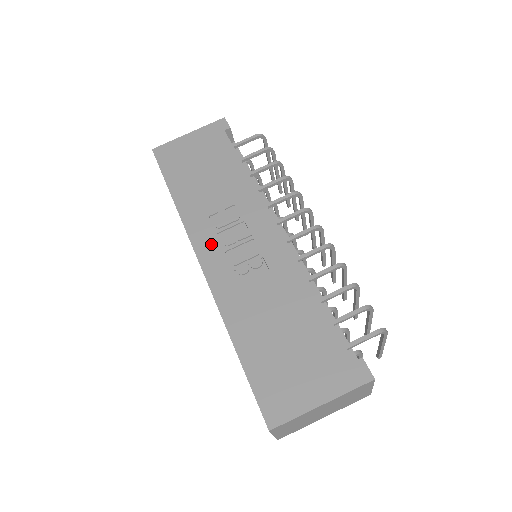
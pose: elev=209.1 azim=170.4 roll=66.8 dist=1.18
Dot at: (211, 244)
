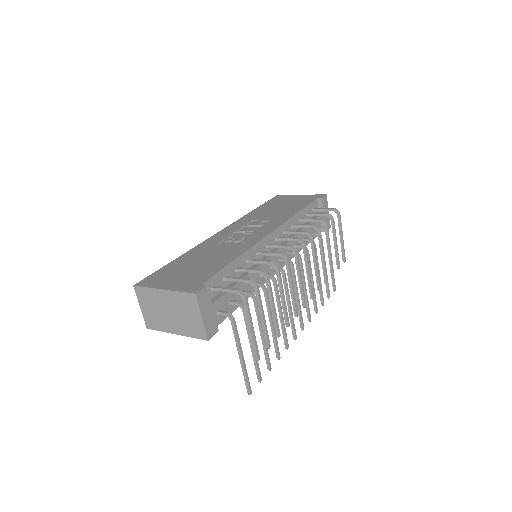
Dot at: (235, 228)
